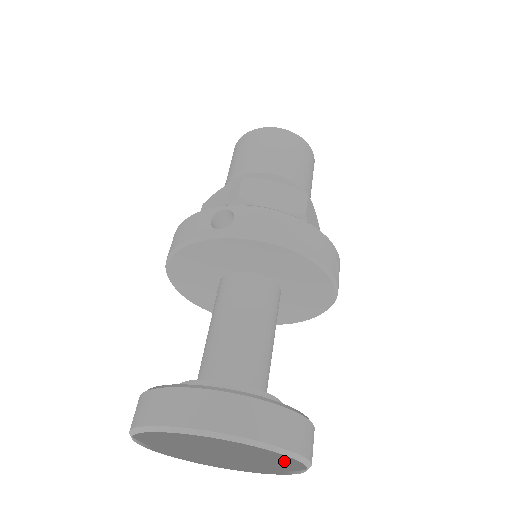
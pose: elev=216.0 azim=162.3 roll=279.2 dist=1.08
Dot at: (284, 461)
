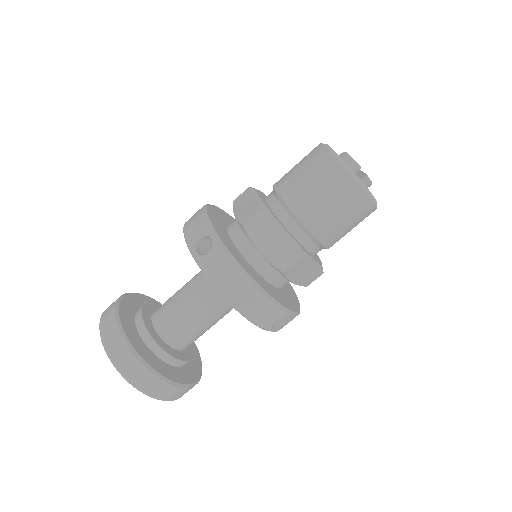
Dot at: occluded
